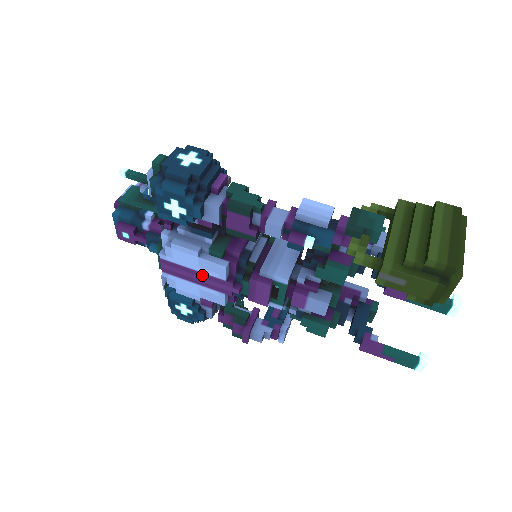
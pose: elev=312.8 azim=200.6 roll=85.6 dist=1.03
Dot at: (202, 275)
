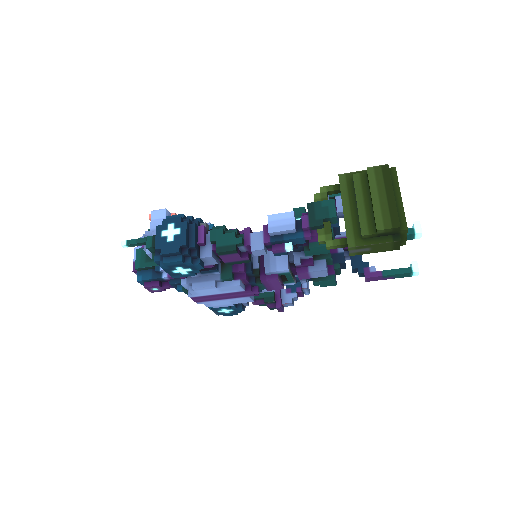
Dot at: (226, 294)
